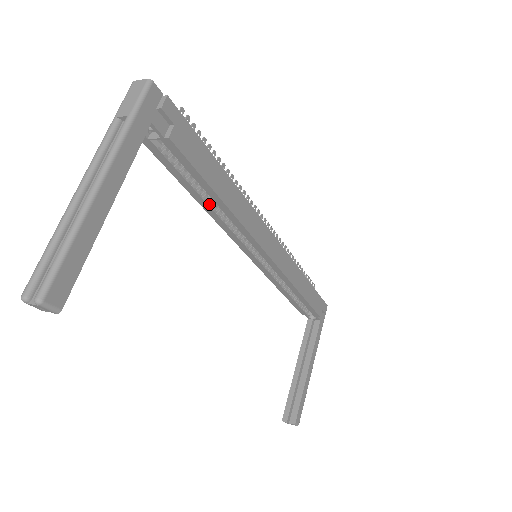
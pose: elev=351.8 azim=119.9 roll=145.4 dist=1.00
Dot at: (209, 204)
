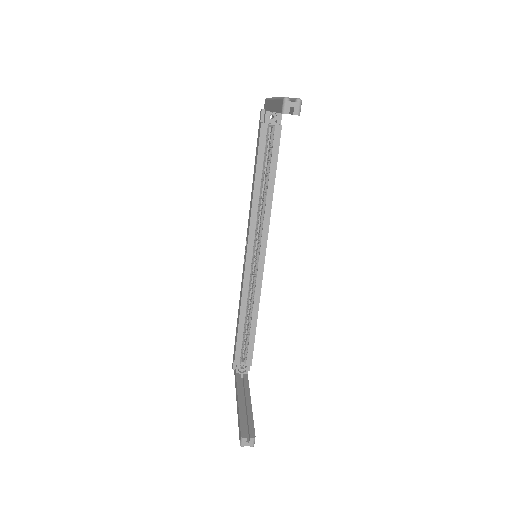
Dot at: (260, 190)
